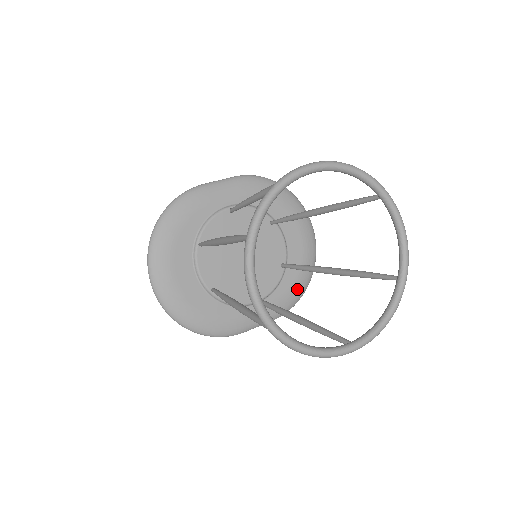
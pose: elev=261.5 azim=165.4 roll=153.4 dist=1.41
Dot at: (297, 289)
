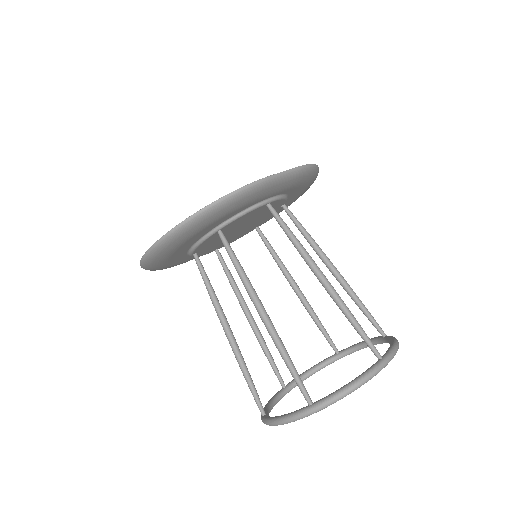
Dot at: occluded
